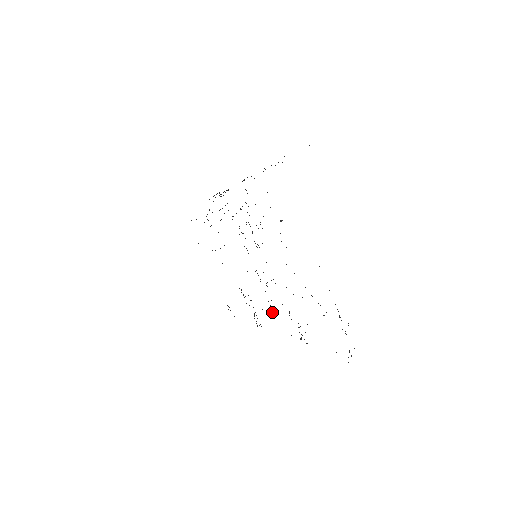
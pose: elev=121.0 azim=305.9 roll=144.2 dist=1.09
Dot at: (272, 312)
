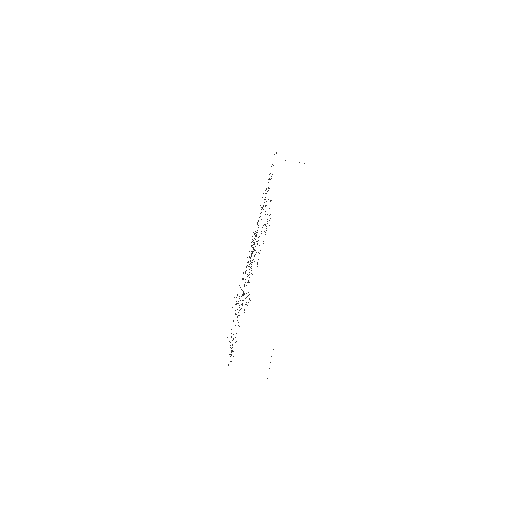
Dot at: occluded
